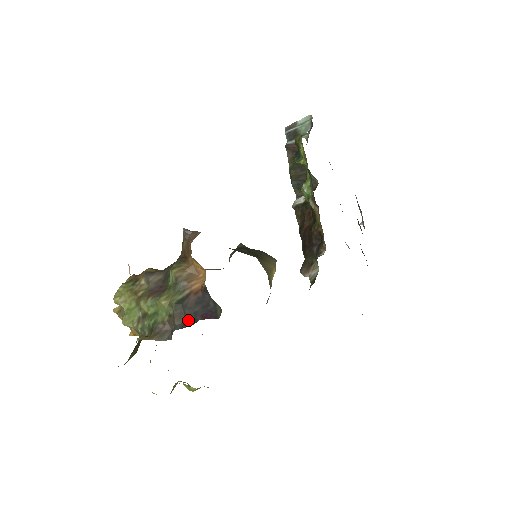
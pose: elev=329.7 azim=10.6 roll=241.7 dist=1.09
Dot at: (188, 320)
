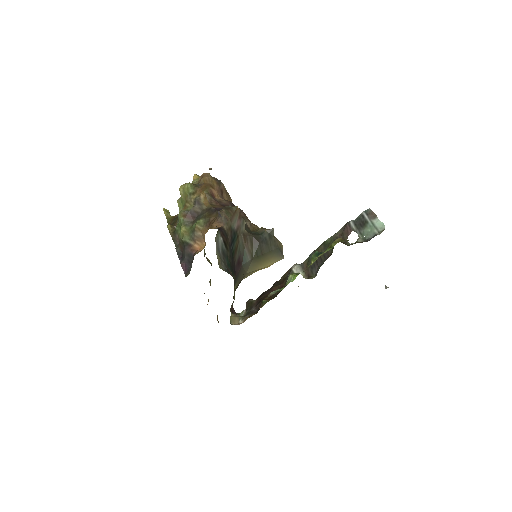
Dot at: (182, 254)
